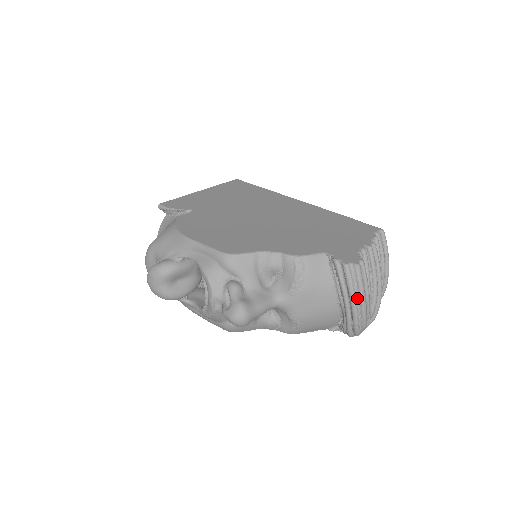
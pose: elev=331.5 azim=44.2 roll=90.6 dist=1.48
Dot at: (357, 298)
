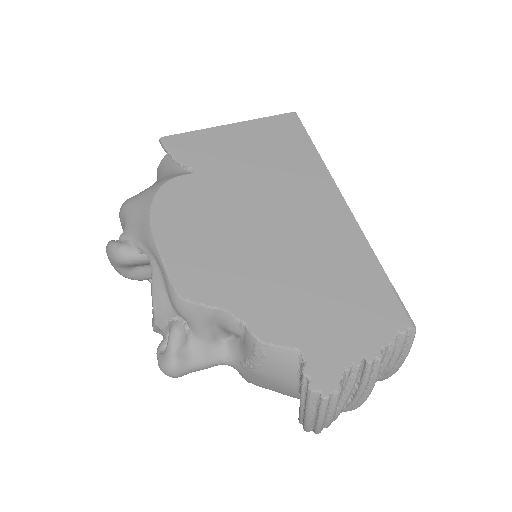
Dot at: (313, 420)
